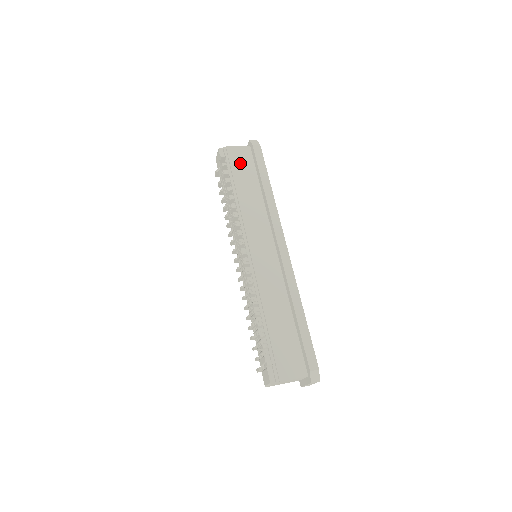
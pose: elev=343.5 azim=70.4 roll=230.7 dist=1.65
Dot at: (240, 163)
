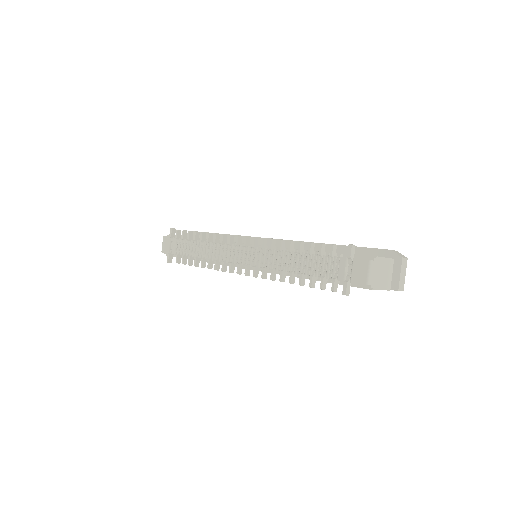
Dot at: occluded
